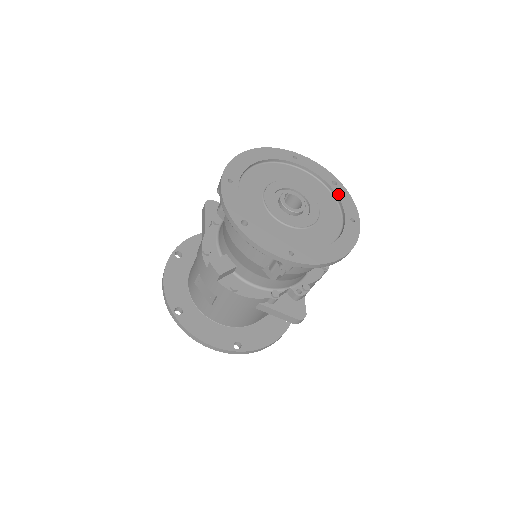
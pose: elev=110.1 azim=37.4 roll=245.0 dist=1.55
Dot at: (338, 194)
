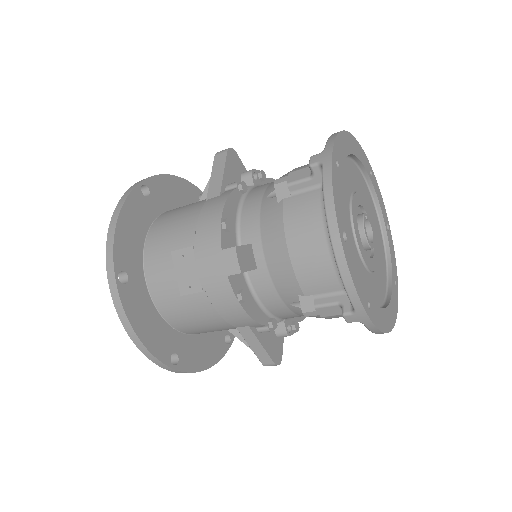
Dot at: (389, 243)
